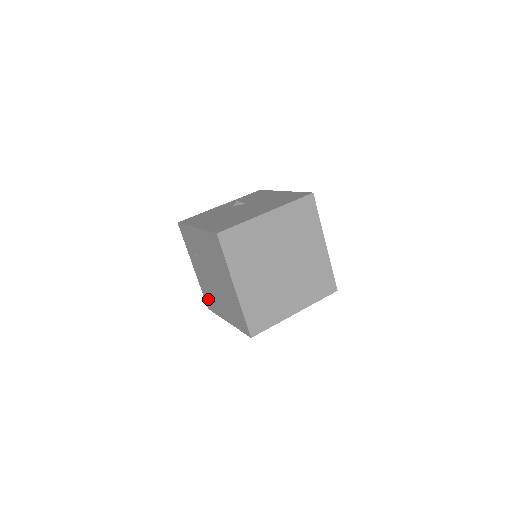
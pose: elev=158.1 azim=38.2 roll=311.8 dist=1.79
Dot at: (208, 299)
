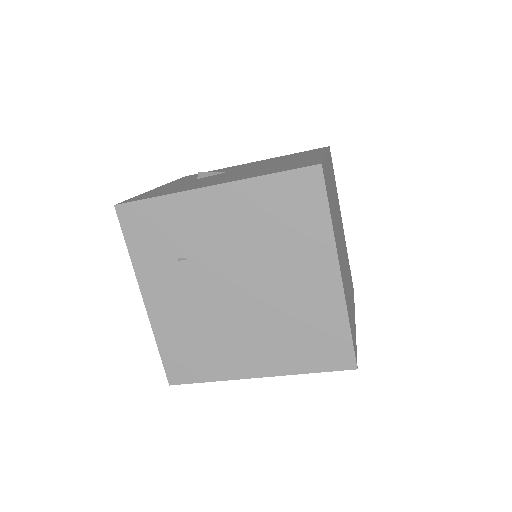
Dot at: (184, 358)
